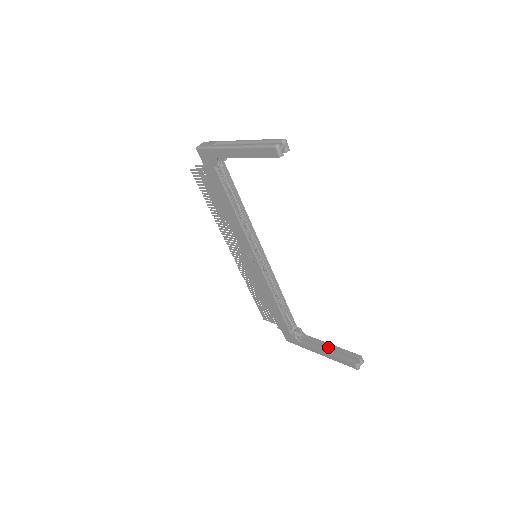
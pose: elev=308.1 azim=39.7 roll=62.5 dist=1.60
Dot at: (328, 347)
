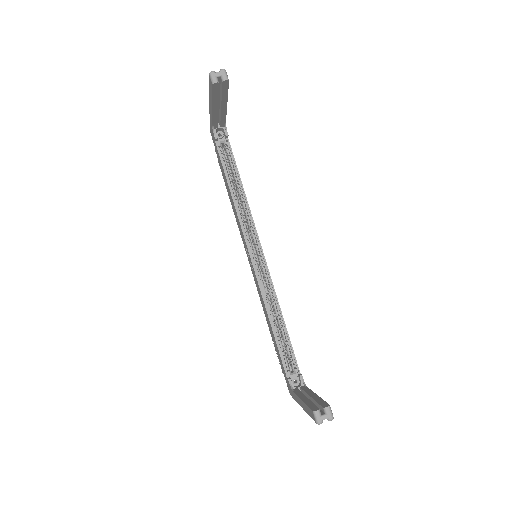
Dot at: (310, 395)
